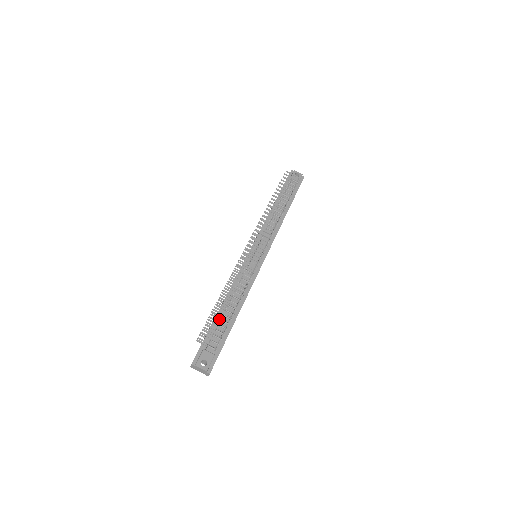
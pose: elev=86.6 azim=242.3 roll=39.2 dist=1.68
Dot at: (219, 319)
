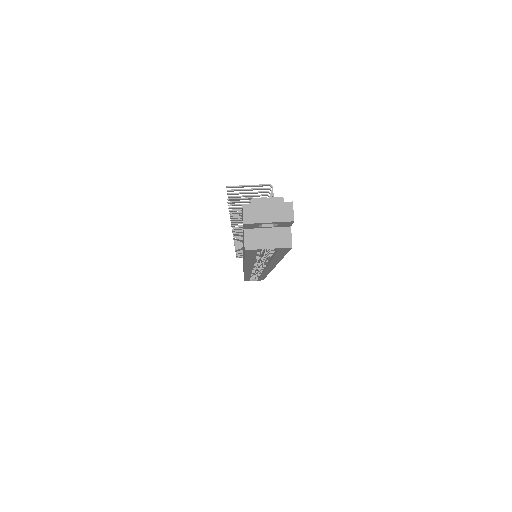
Dot at: occluded
